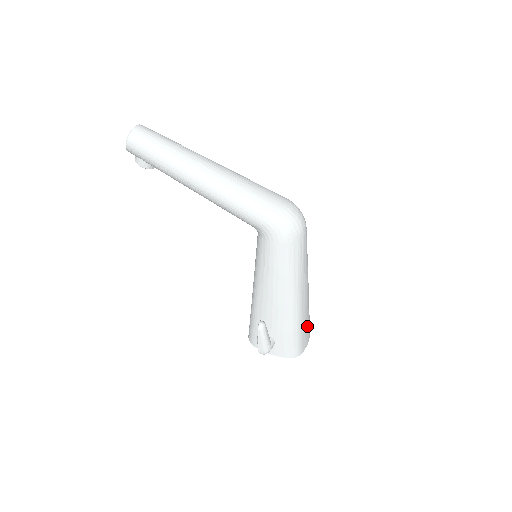
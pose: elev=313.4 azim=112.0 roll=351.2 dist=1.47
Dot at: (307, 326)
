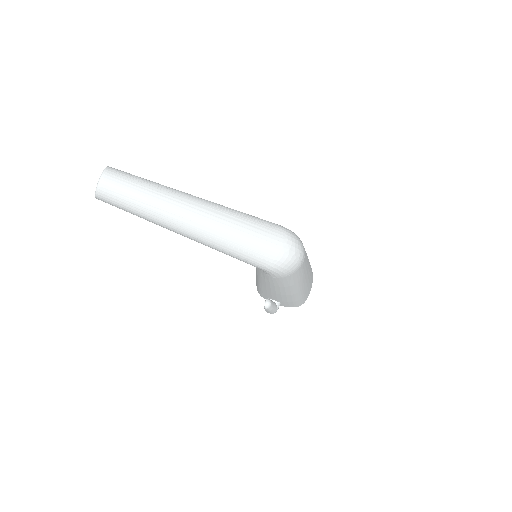
Dot at: (310, 284)
